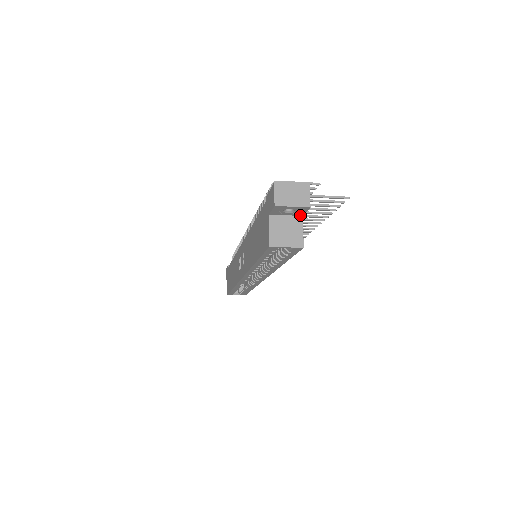
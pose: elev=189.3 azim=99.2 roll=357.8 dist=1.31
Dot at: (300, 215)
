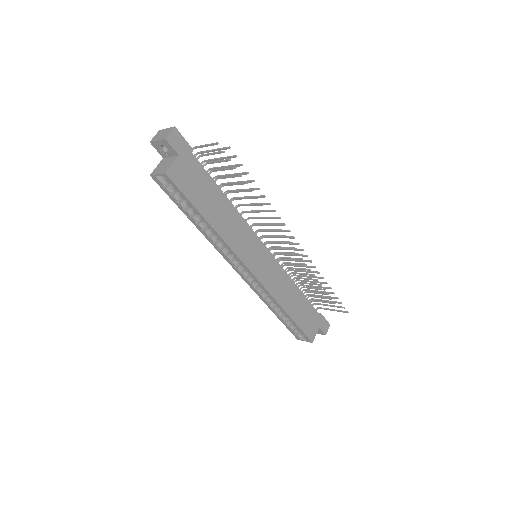
Dot at: (177, 155)
